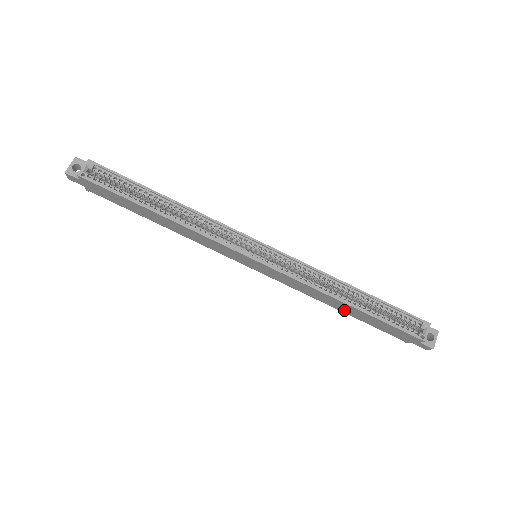
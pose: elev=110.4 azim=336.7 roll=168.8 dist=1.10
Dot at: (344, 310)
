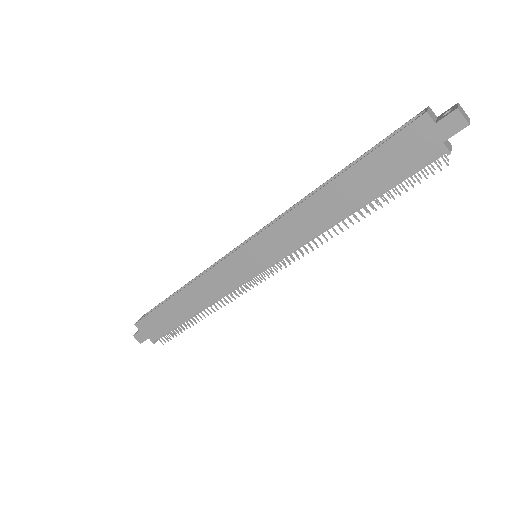
Dot at: (348, 204)
